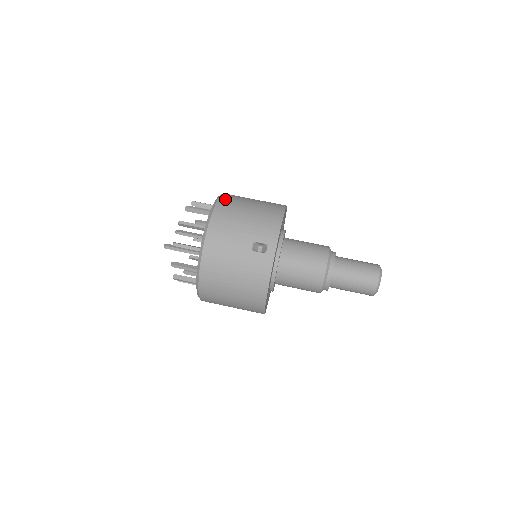
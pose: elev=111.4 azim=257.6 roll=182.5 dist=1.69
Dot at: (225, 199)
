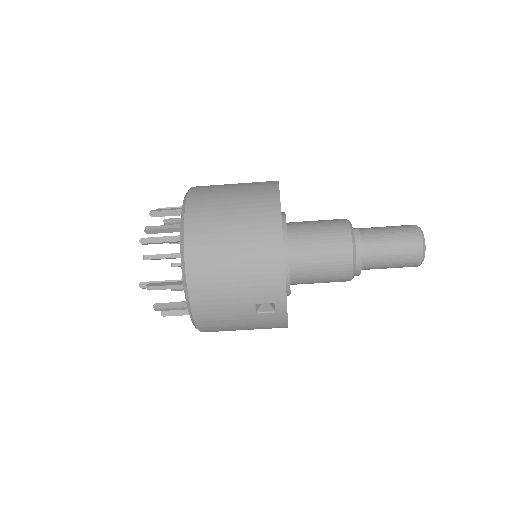
Dot at: (193, 246)
